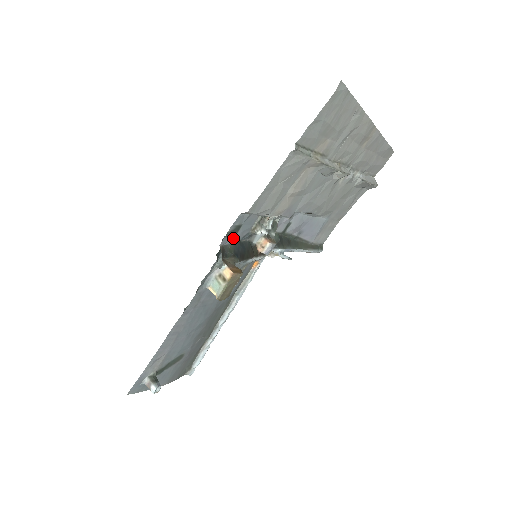
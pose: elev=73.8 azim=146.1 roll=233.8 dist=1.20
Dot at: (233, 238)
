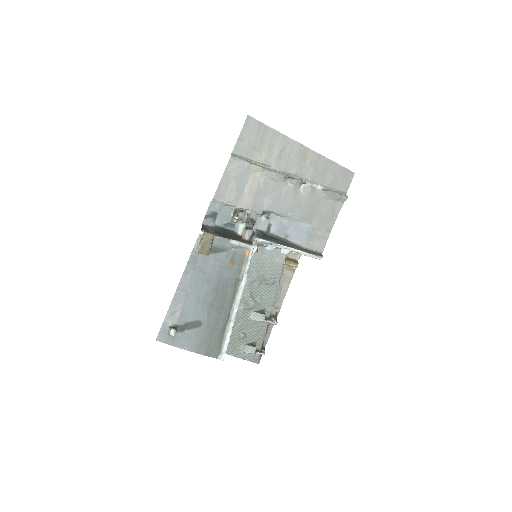
Dot at: (214, 222)
